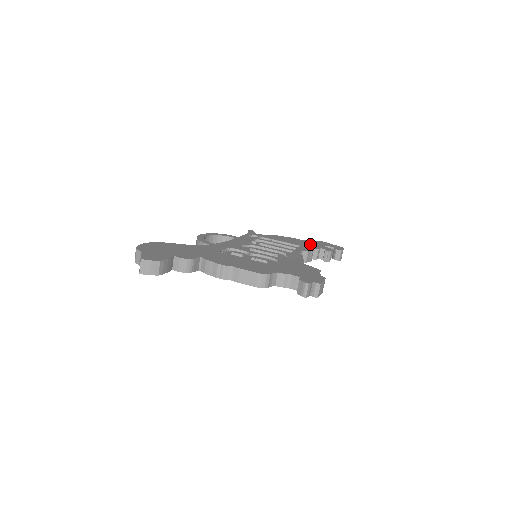
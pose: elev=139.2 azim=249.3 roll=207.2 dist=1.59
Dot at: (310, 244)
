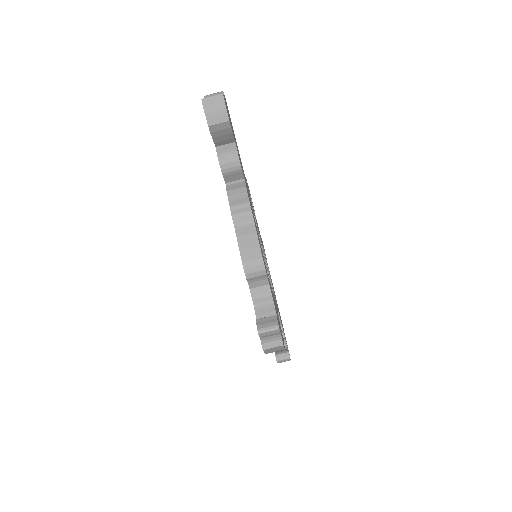
Dot at: occluded
